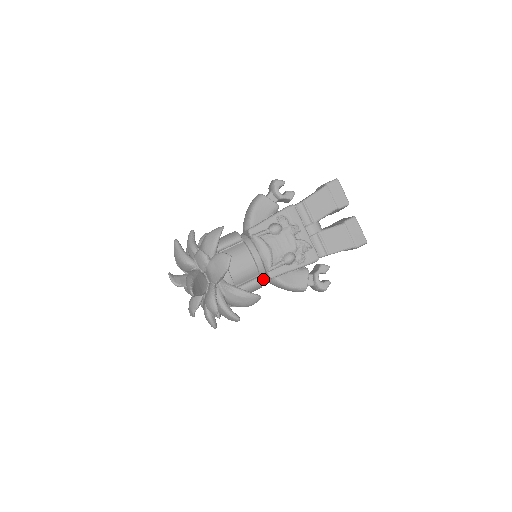
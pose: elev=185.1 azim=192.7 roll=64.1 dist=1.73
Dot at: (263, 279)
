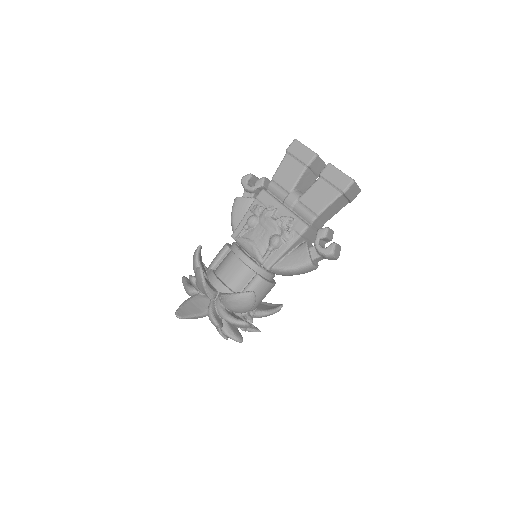
Dot at: (266, 274)
